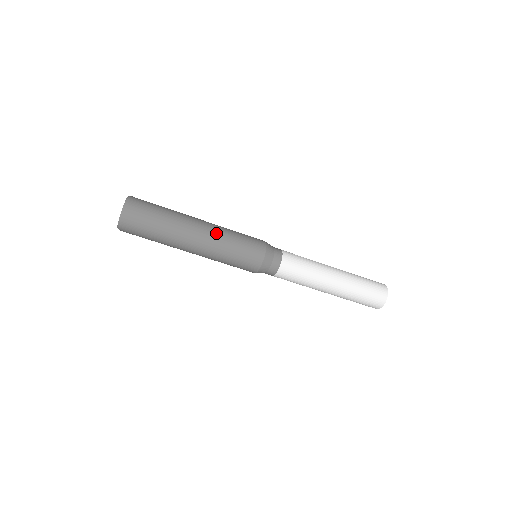
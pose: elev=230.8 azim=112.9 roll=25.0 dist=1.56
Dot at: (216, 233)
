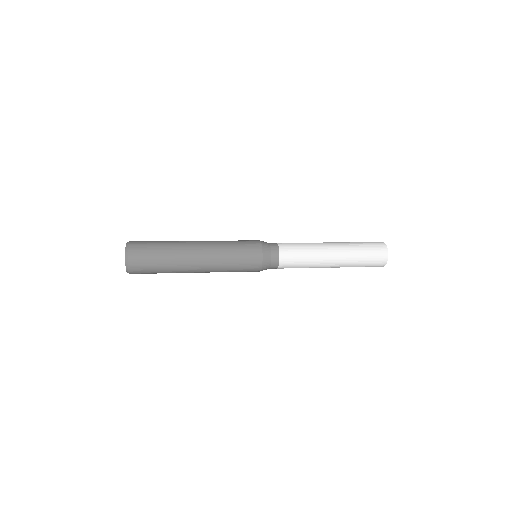
Dot at: (213, 263)
